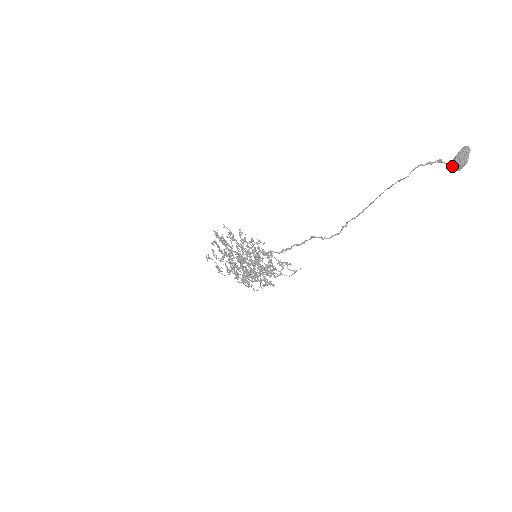
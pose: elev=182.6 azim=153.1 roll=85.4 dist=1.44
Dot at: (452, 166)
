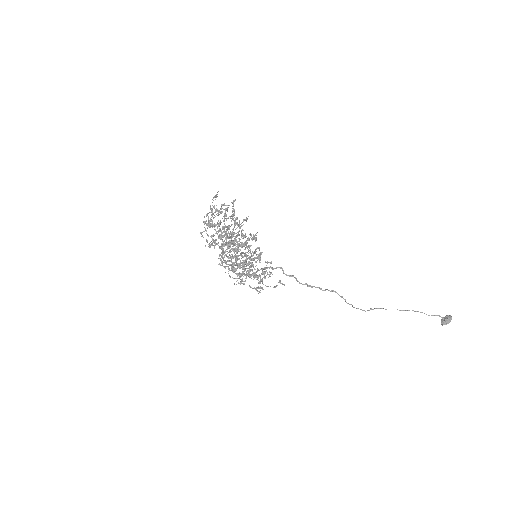
Dot at: (443, 322)
